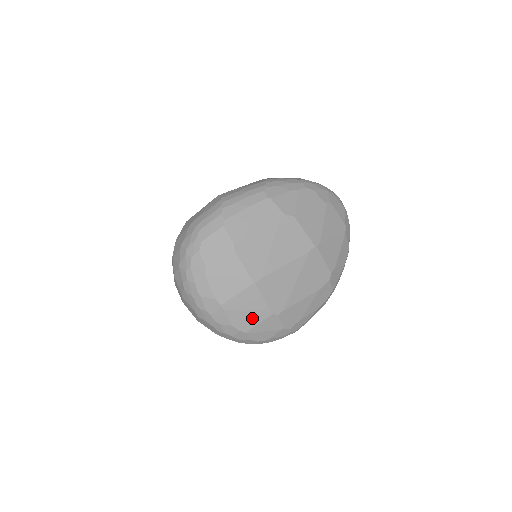
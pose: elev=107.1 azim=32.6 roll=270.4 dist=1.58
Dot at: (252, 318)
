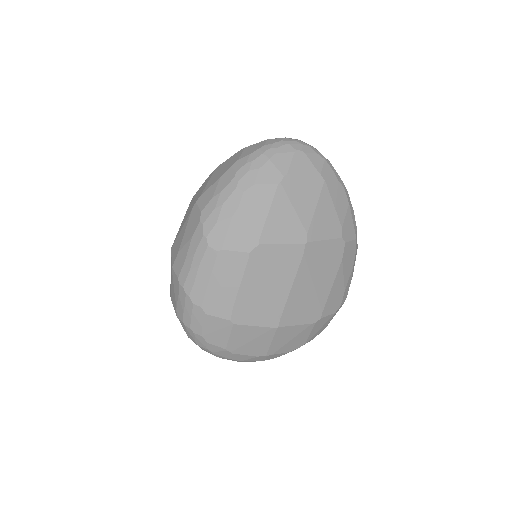
Dot at: (300, 337)
